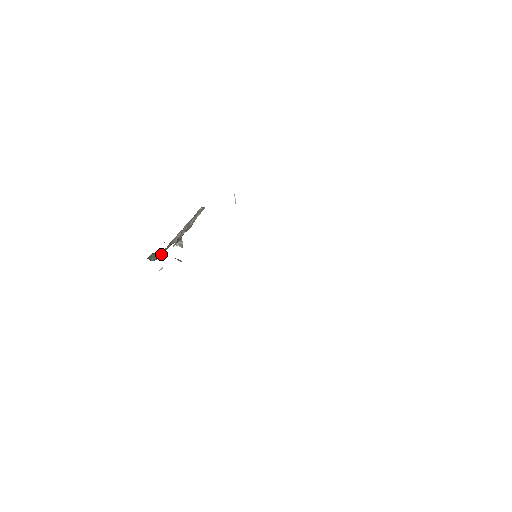
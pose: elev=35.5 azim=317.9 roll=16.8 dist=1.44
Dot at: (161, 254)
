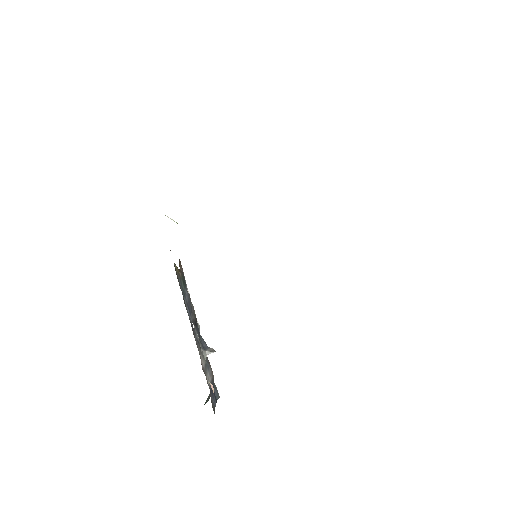
Dot at: occluded
